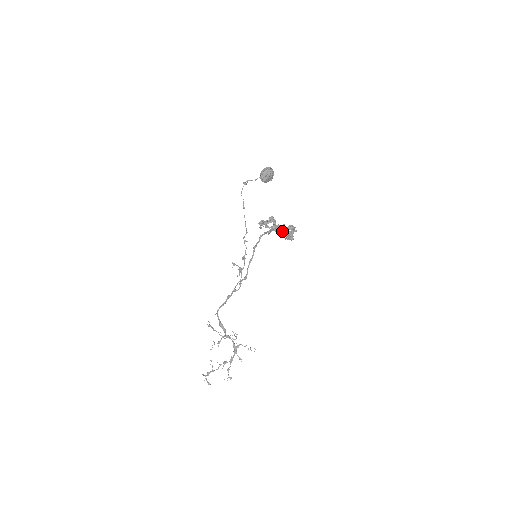
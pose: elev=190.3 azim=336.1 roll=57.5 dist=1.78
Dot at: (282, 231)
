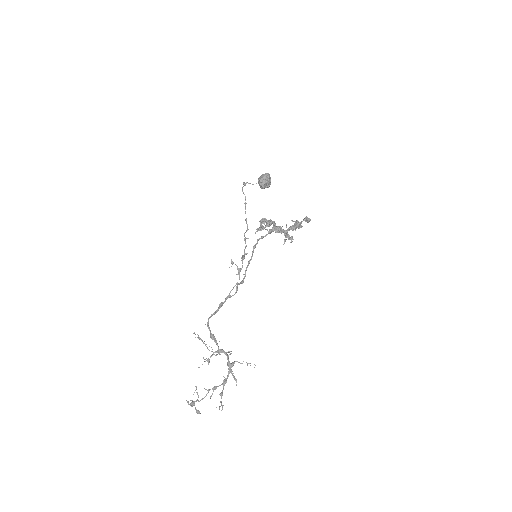
Dot at: (283, 232)
